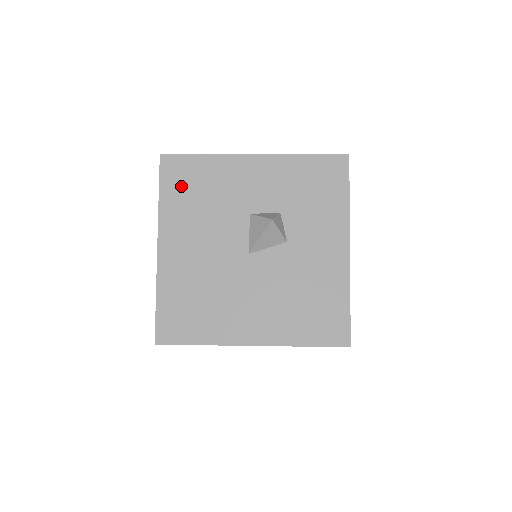
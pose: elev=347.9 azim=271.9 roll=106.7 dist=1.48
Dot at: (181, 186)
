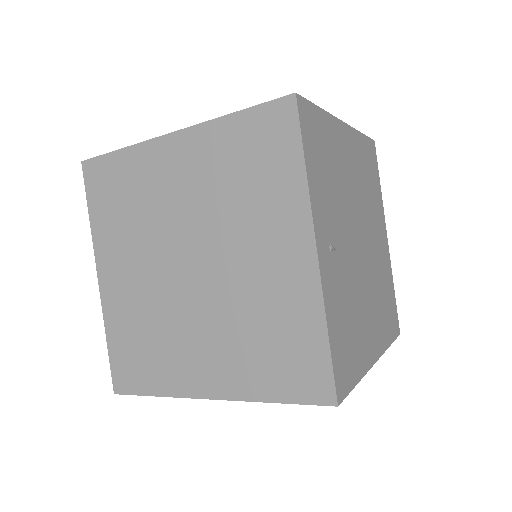
Dot at: occluded
